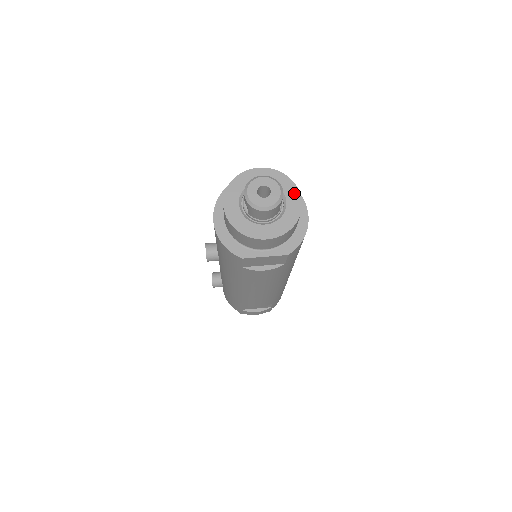
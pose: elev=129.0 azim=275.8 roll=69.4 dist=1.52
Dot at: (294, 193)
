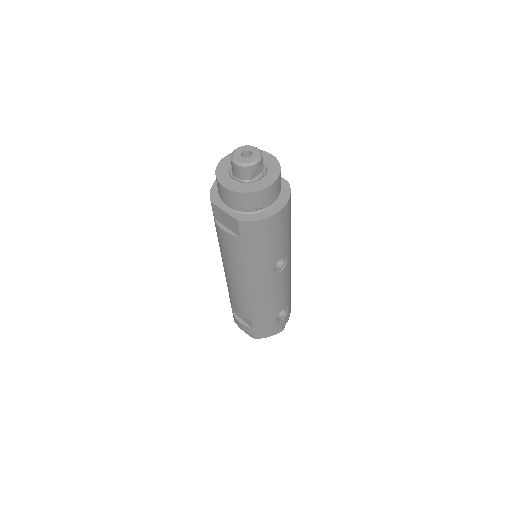
Dot at: (272, 178)
